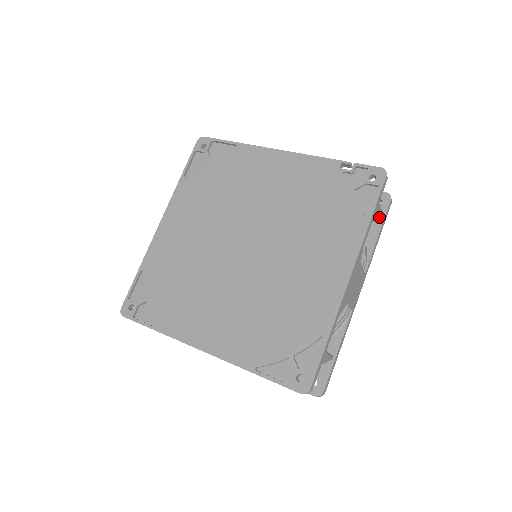
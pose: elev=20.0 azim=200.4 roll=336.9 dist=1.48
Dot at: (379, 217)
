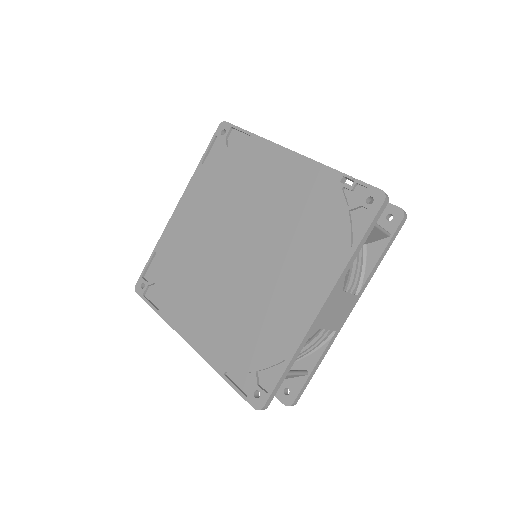
Dot at: (385, 236)
